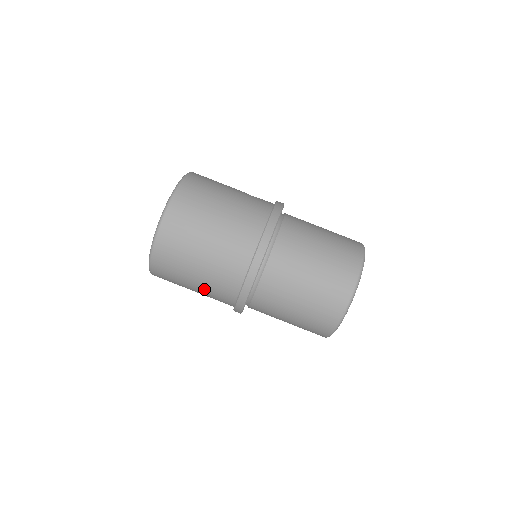
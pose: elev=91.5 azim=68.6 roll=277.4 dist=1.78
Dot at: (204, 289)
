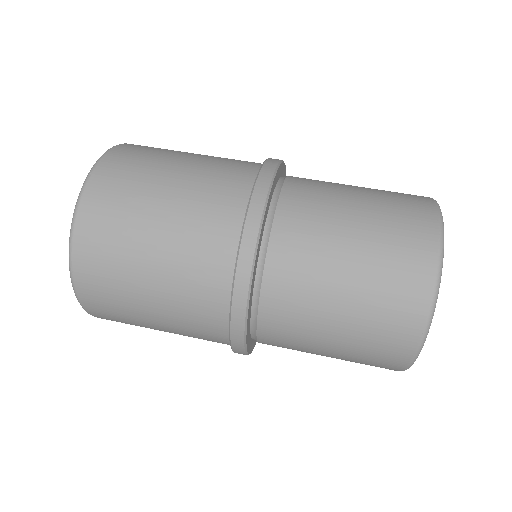
Dot at: (174, 245)
